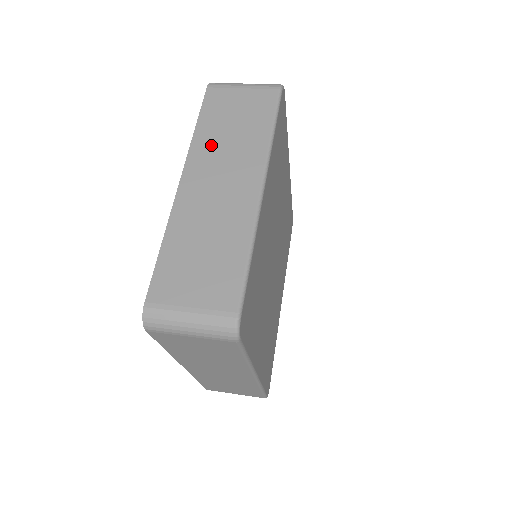
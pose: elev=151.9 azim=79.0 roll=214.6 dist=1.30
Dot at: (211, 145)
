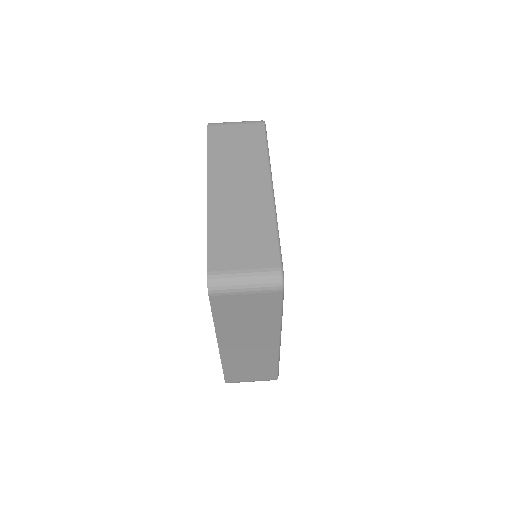
Dot at: (224, 163)
